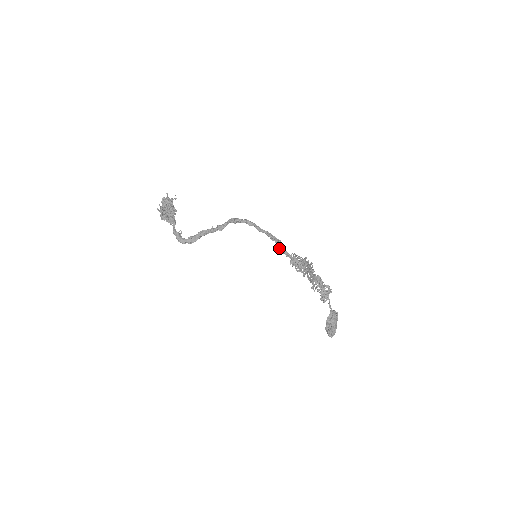
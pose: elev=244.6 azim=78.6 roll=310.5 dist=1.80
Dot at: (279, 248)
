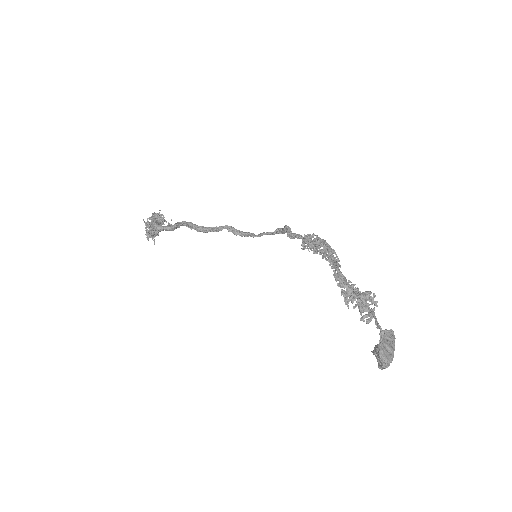
Dot at: occluded
